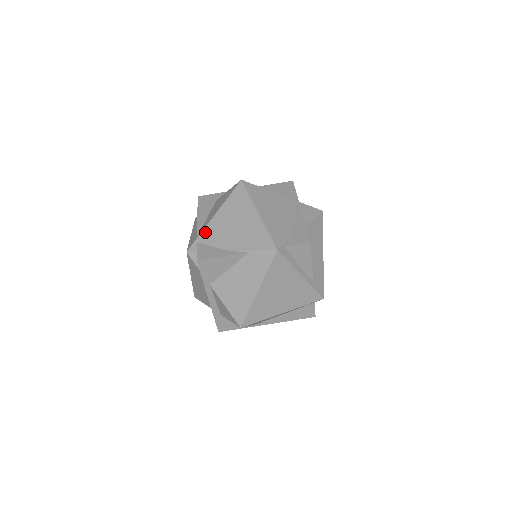
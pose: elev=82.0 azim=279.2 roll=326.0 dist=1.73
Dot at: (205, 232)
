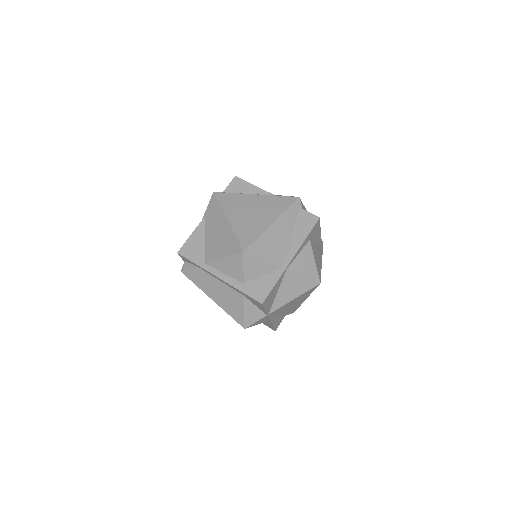
Dot at: occluded
